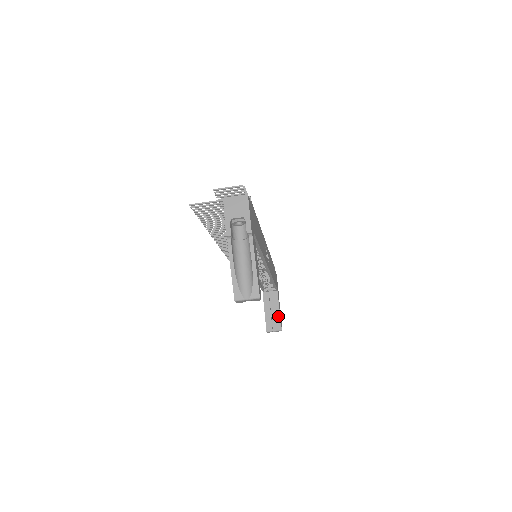
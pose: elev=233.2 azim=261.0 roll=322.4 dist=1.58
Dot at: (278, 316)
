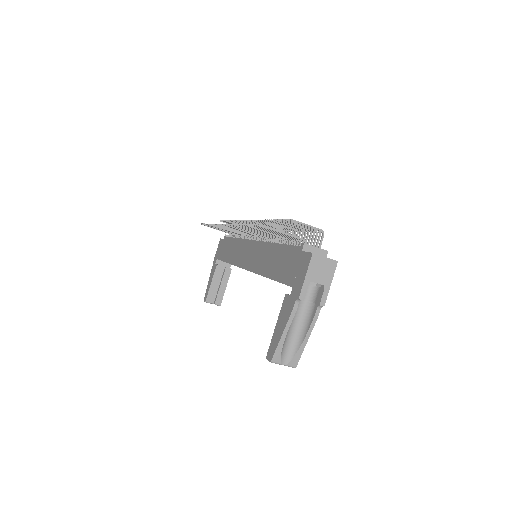
Dot at: (223, 291)
